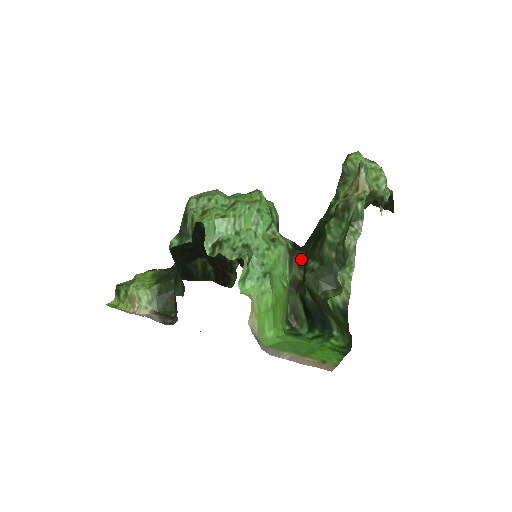
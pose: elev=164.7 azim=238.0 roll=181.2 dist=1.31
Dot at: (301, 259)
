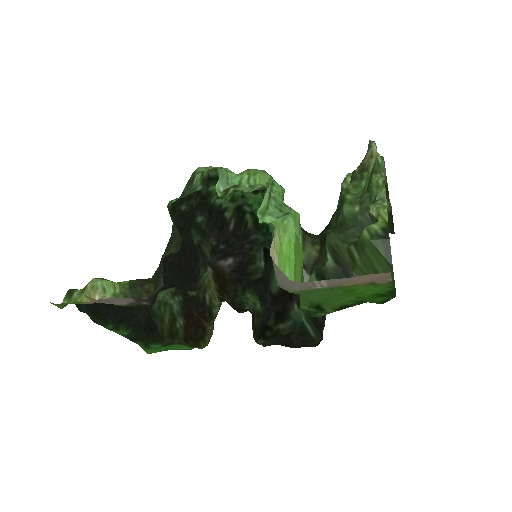
Dot at: (314, 238)
